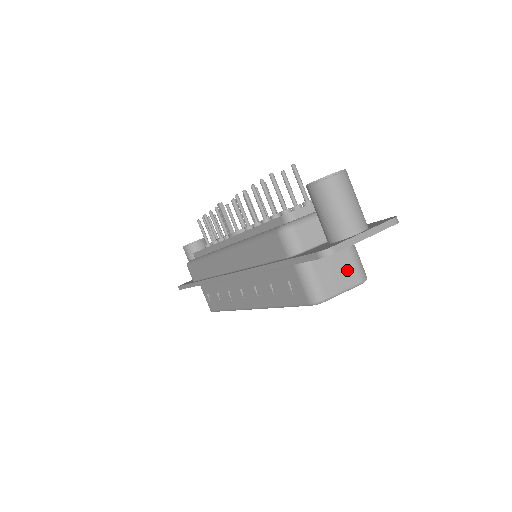
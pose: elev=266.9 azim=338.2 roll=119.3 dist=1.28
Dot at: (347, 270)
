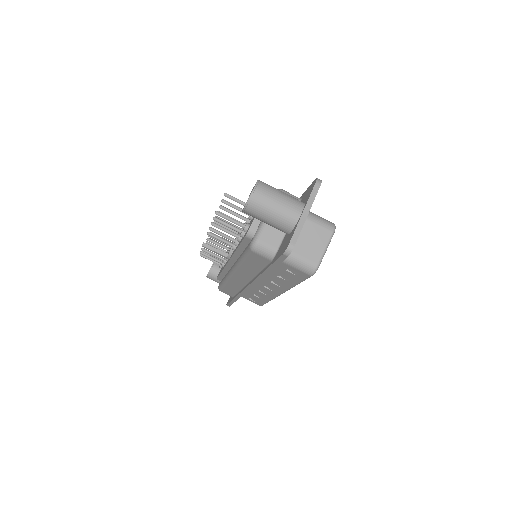
Dot at: (316, 234)
